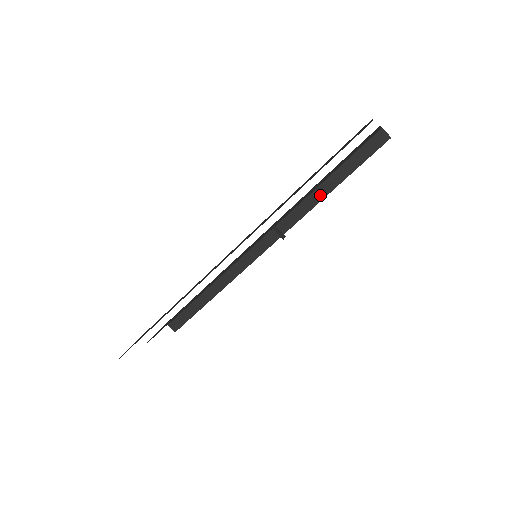
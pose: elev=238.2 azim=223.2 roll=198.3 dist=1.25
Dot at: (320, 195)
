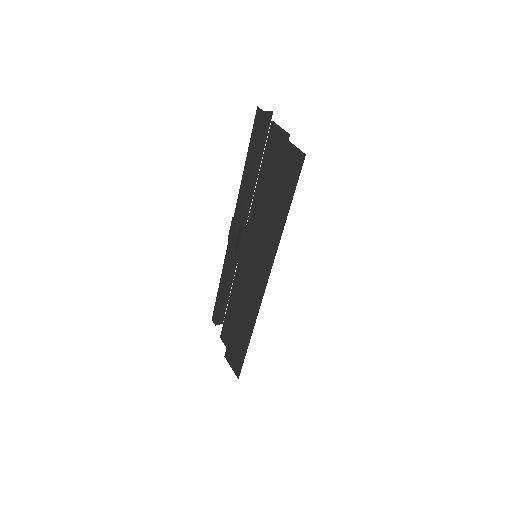
Dot at: (253, 182)
